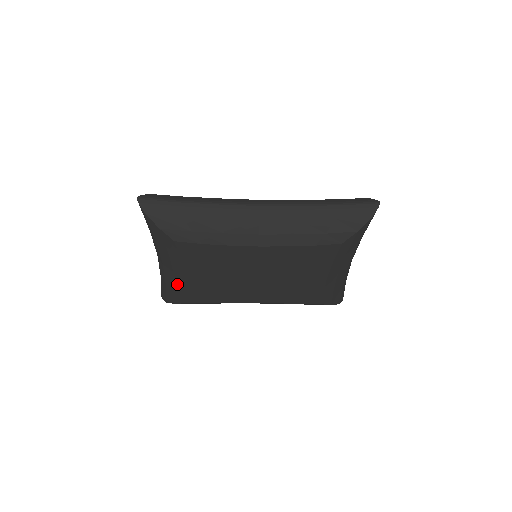
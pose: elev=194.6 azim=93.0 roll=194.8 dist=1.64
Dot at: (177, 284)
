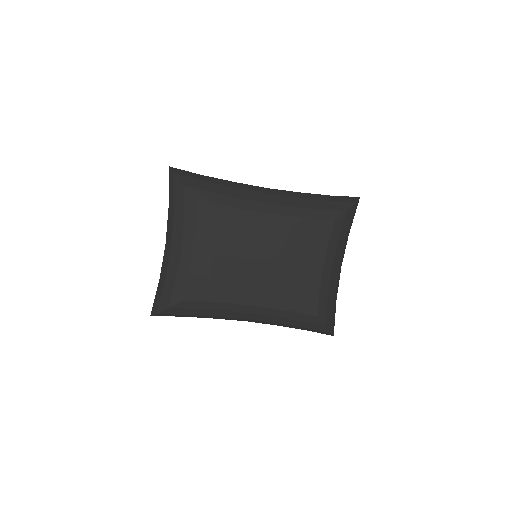
Dot at: (180, 269)
